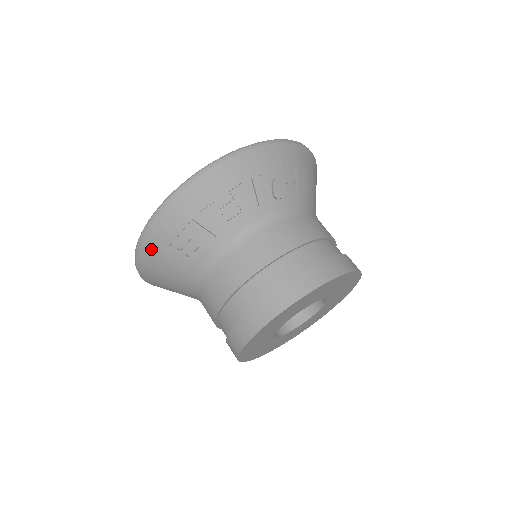
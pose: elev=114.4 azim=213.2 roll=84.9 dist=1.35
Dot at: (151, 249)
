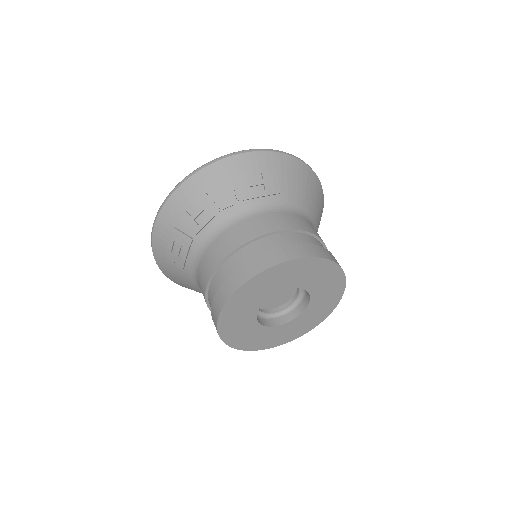
Dot at: (160, 256)
